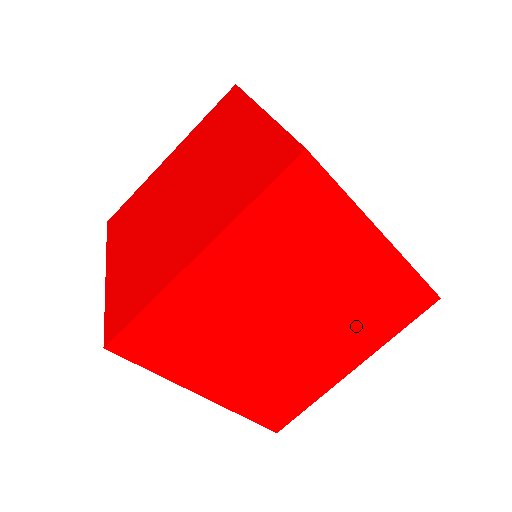
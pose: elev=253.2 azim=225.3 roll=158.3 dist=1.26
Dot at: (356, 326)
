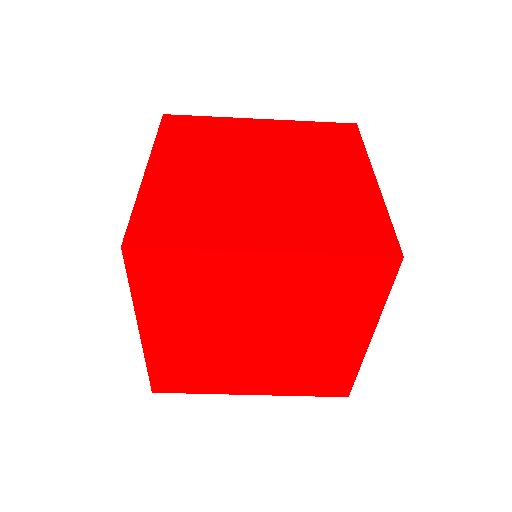
Dot at: (287, 372)
